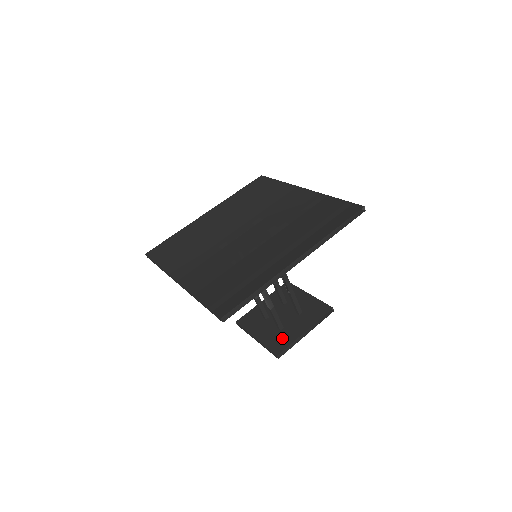
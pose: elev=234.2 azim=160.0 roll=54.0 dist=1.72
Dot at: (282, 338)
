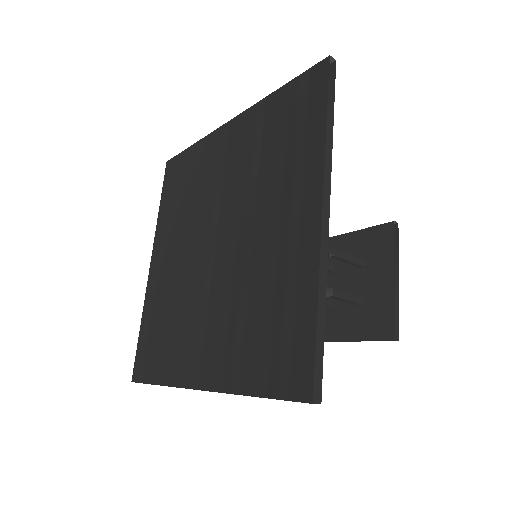
Dot at: (376, 312)
